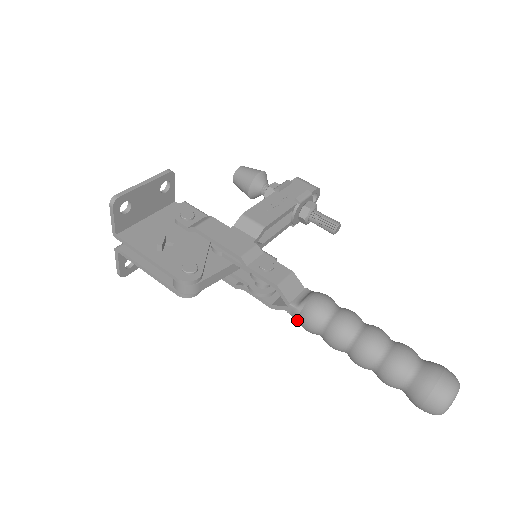
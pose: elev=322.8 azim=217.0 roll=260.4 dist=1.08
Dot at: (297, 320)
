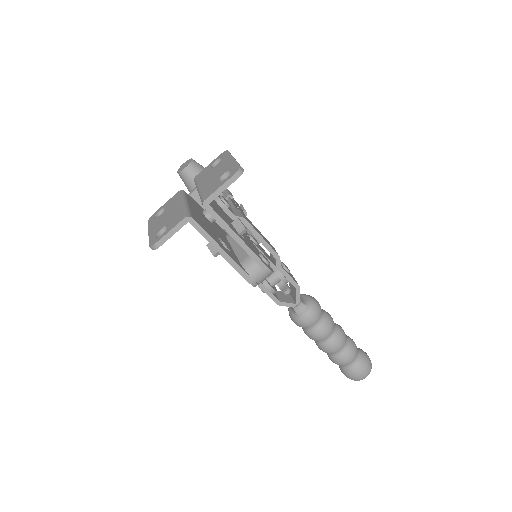
Dot at: (300, 316)
